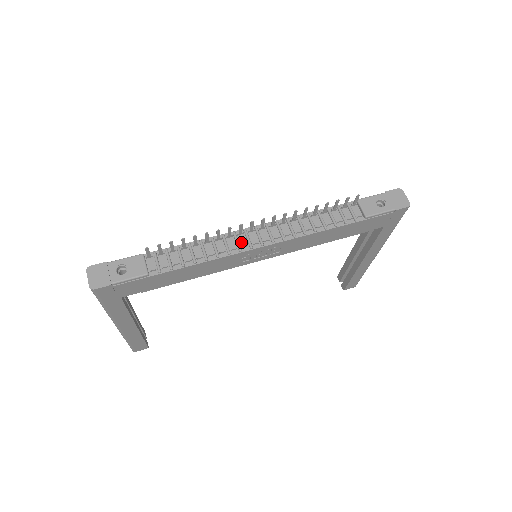
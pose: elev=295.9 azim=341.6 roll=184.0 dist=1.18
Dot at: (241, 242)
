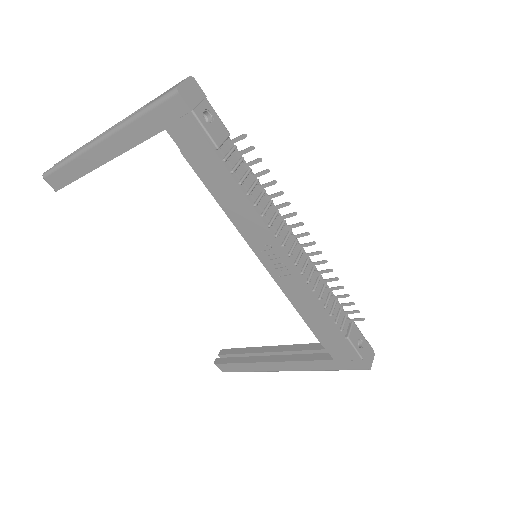
Dot at: (281, 232)
